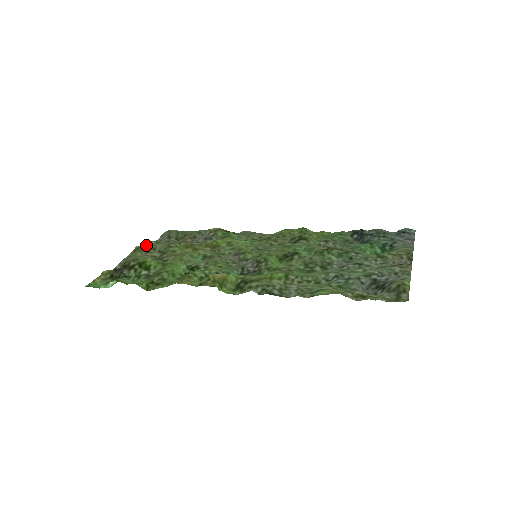
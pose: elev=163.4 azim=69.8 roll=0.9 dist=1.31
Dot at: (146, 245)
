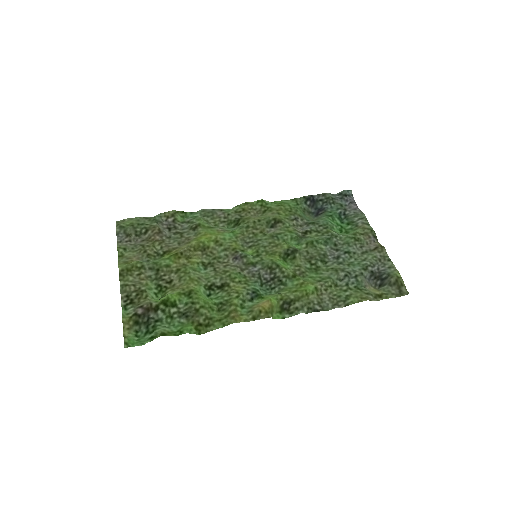
Dot at: (130, 264)
